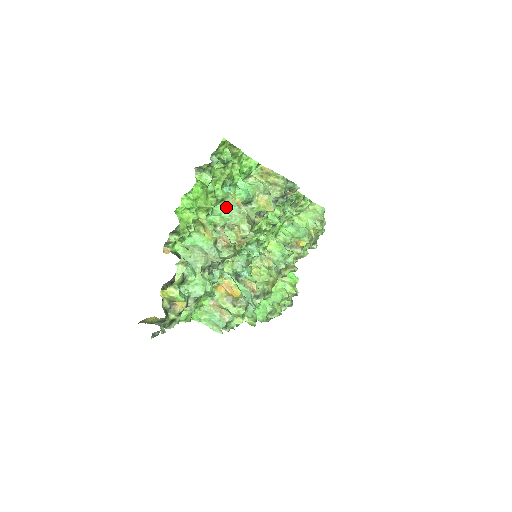
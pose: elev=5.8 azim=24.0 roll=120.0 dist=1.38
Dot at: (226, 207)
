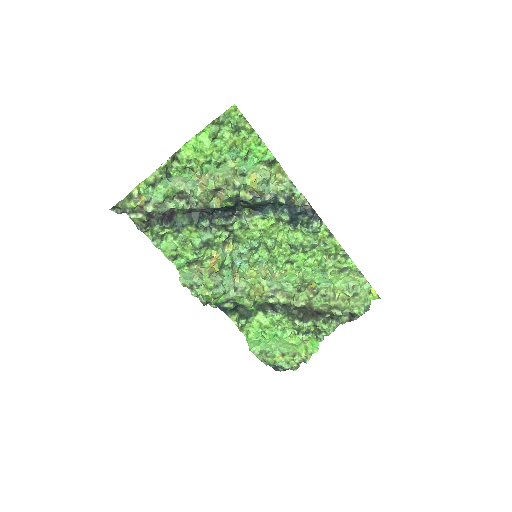
Dot at: (224, 167)
